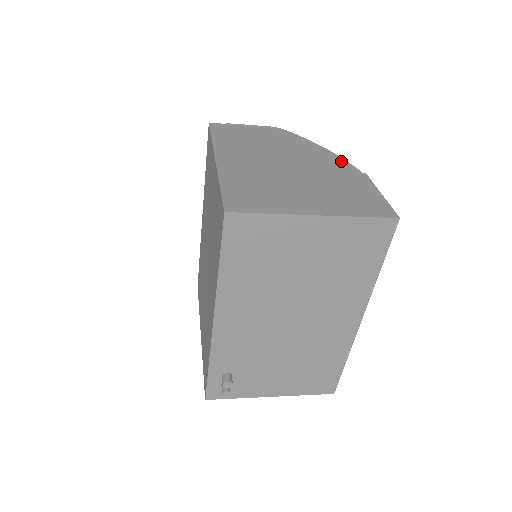
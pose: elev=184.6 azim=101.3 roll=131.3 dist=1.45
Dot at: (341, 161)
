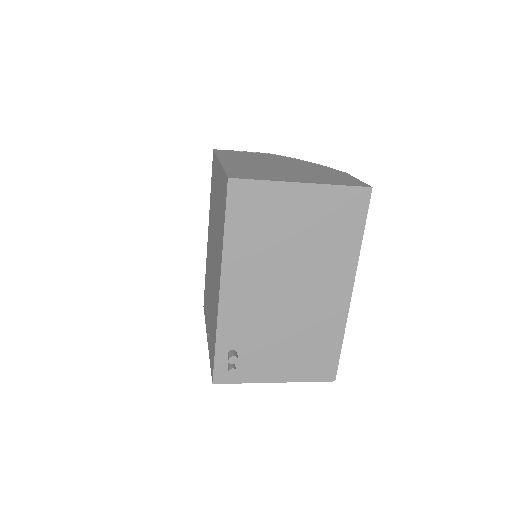
Dot at: (323, 167)
